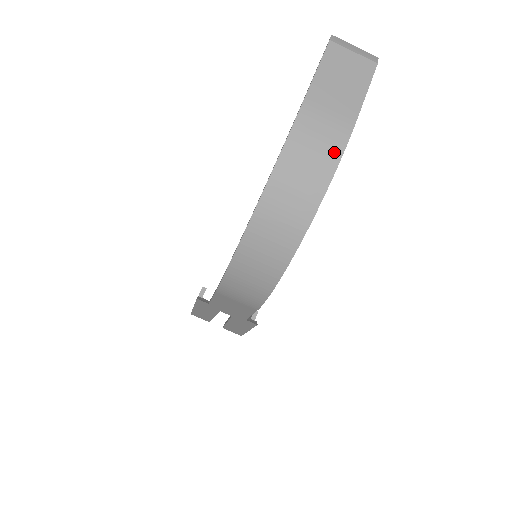
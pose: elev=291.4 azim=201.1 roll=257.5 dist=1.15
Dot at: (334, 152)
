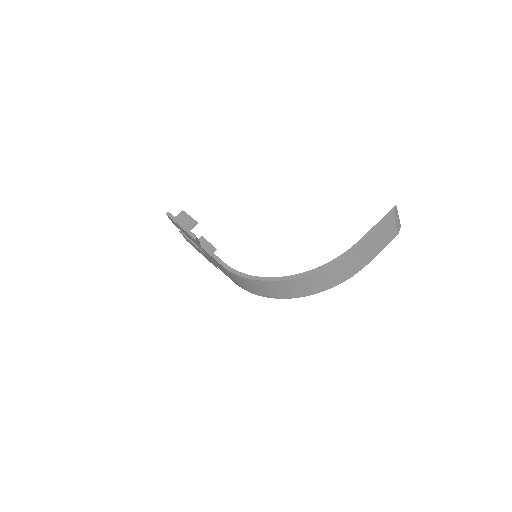
Dot at: (347, 276)
